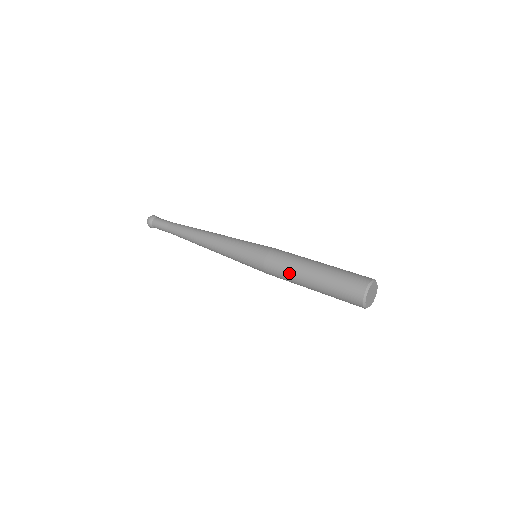
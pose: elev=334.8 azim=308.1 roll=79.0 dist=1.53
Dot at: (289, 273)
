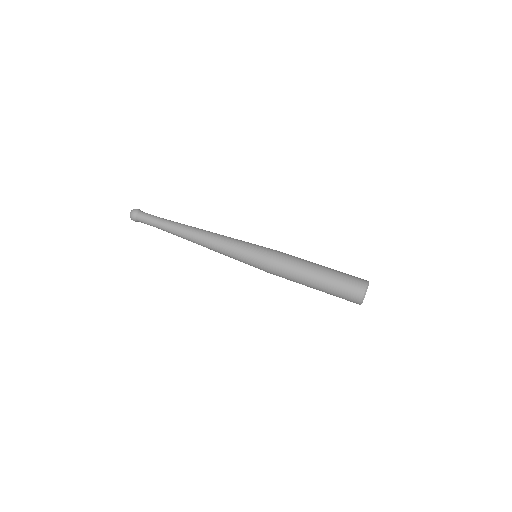
Dot at: (296, 268)
